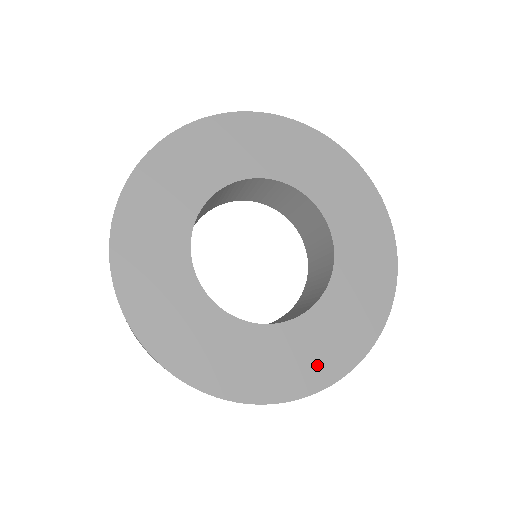
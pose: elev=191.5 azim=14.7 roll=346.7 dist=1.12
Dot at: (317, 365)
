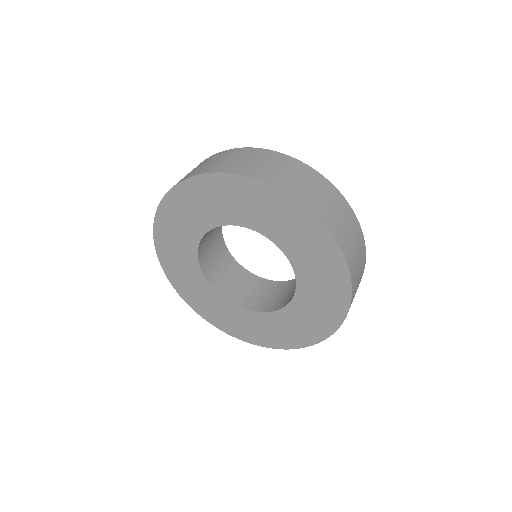
Dot at: (257, 335)
